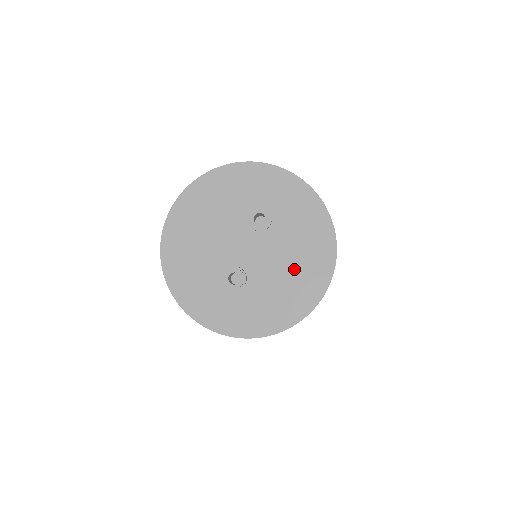
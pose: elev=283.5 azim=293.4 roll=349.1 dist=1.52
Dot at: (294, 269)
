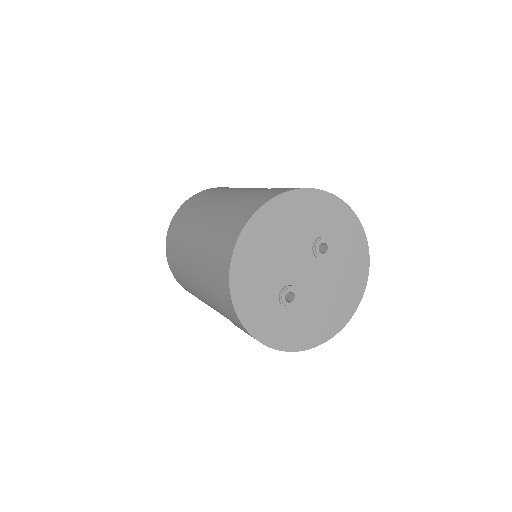
Dot at: (334, 297)
